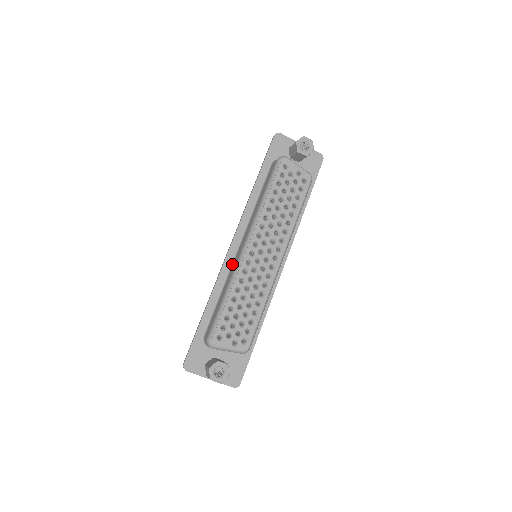
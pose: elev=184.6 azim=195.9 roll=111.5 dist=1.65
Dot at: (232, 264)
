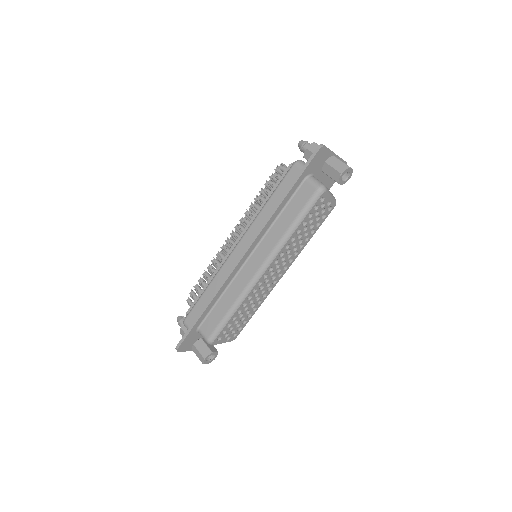
Dot at: (238, 272)
